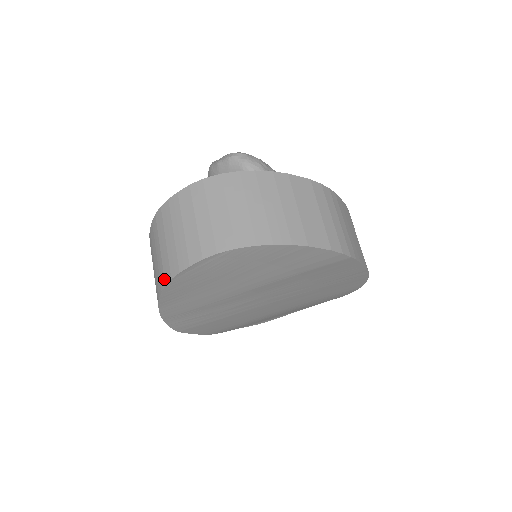
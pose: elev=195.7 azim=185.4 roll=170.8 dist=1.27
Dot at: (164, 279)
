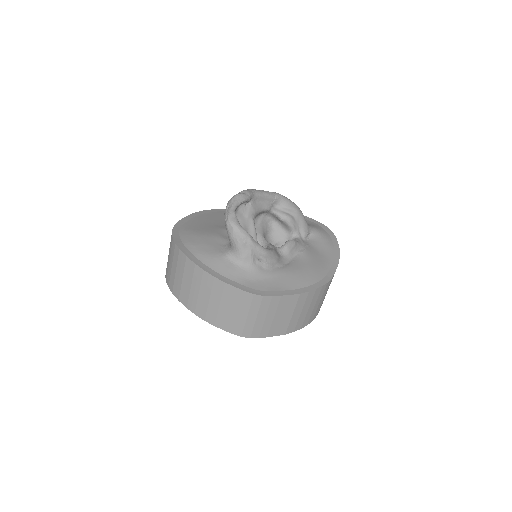
Dot at: occluded
